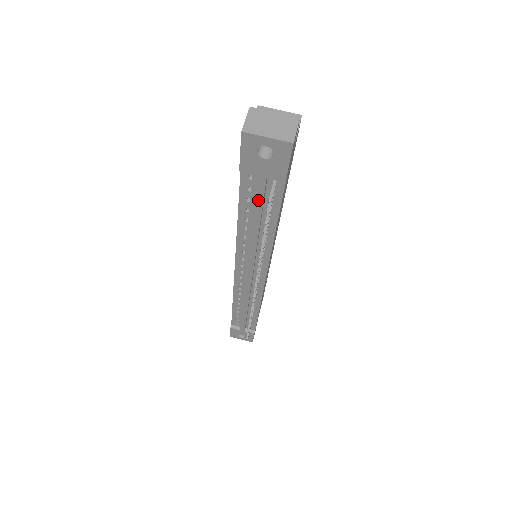
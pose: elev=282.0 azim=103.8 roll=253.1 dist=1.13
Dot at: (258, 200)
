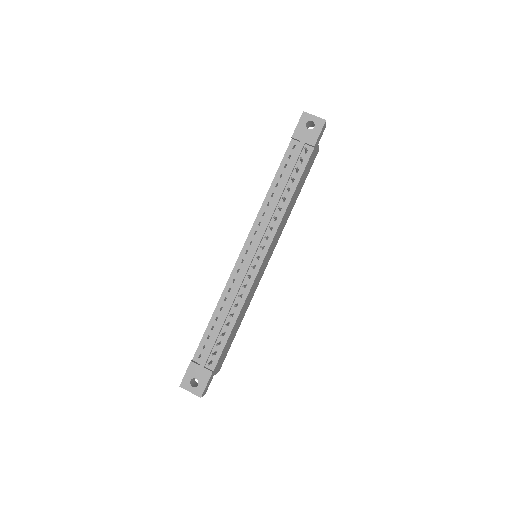
Dot at: (293, 161)
